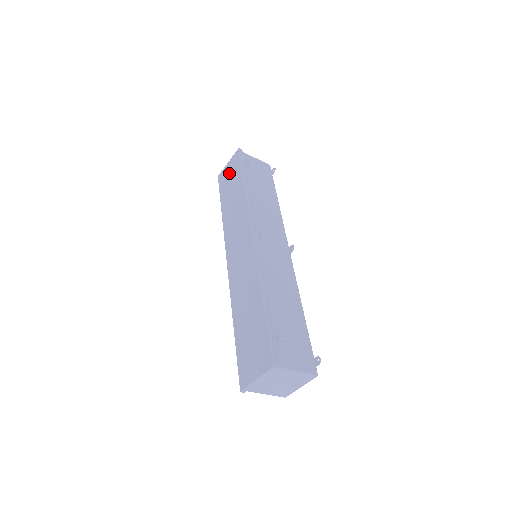
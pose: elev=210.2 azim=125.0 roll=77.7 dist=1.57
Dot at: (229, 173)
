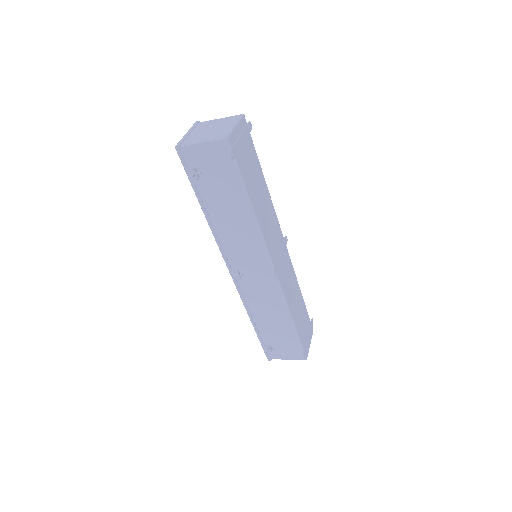
Dot at: occluded
